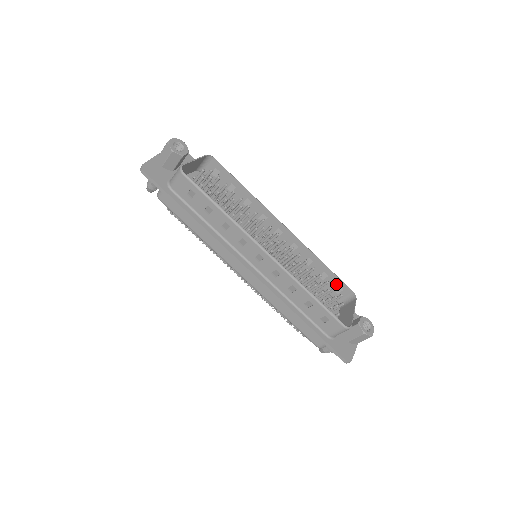
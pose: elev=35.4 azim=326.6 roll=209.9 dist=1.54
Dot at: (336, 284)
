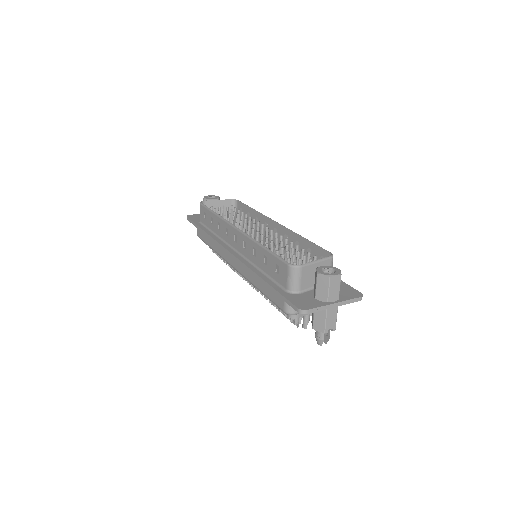
Dot at: (319, 255)
